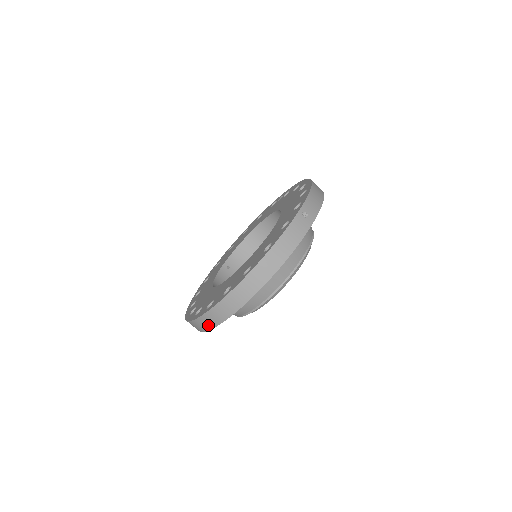
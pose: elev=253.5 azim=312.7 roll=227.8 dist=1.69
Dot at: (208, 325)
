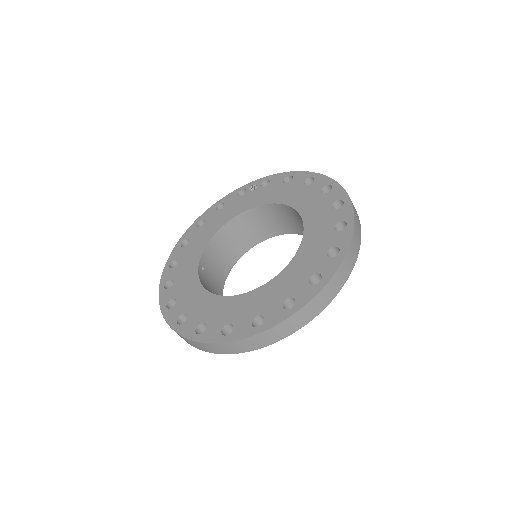
Dot at: (253, 346)
